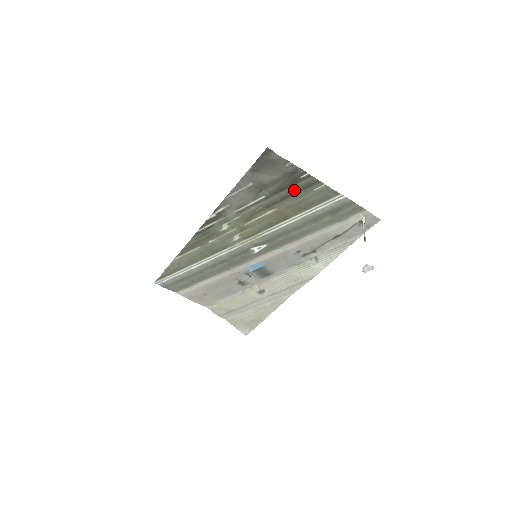
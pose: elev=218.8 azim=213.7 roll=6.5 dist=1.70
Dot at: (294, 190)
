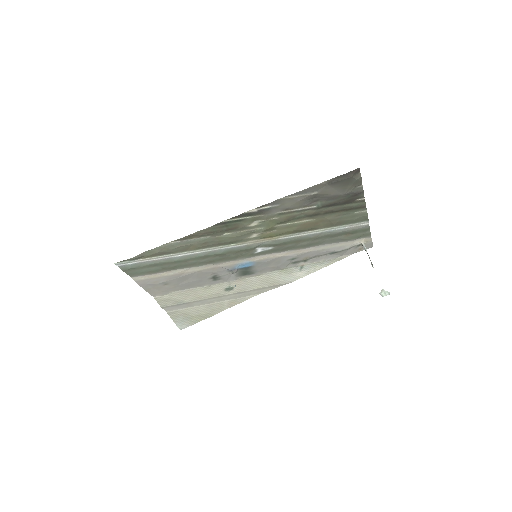
Dot at: (342, 208)
